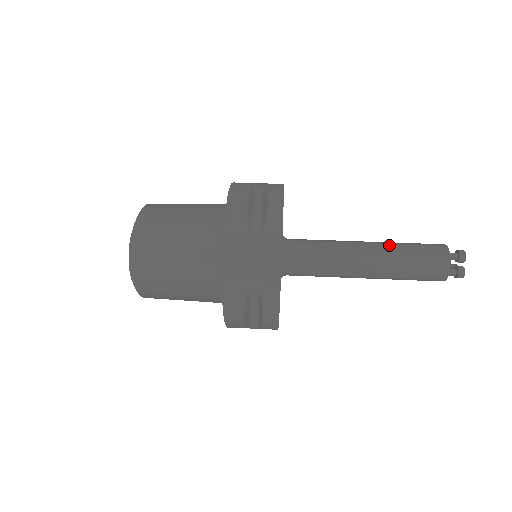
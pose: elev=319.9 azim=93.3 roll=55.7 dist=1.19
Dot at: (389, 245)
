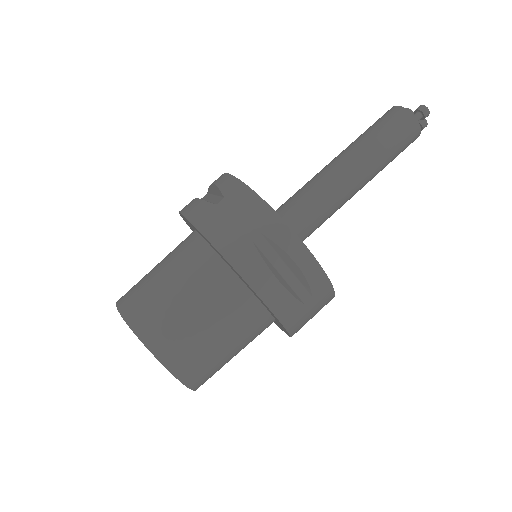
Dot at: (369, 157)
